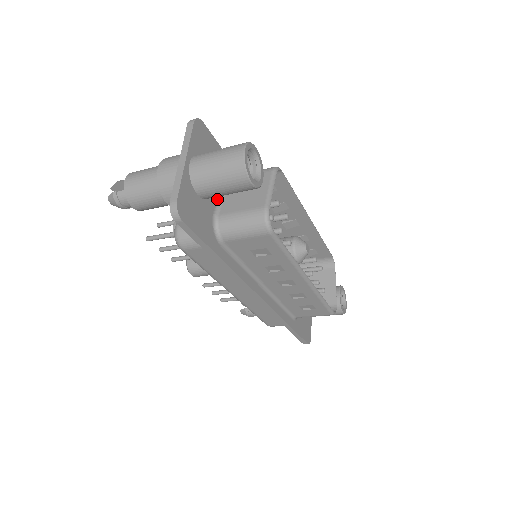
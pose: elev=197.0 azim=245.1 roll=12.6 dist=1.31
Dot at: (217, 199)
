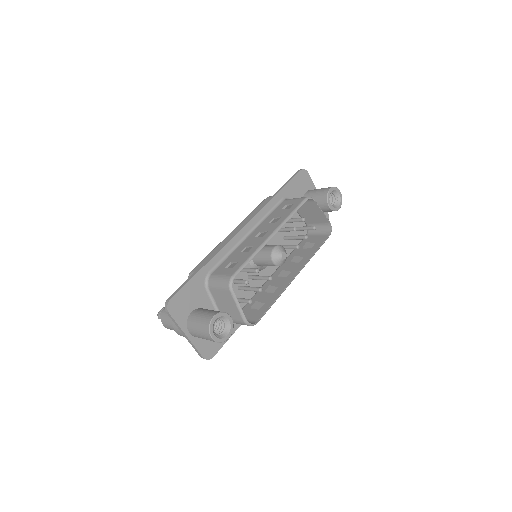
Dot at: (214, 308)
